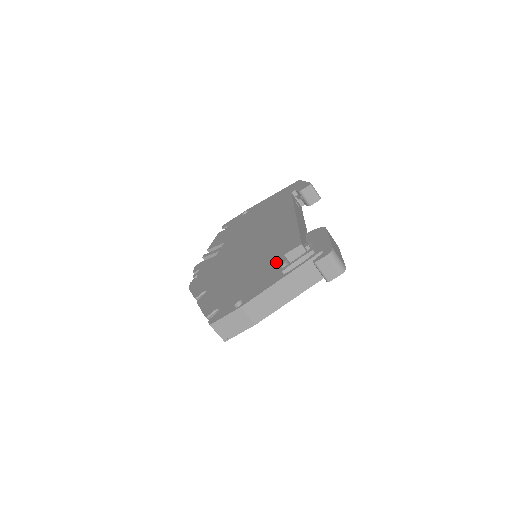
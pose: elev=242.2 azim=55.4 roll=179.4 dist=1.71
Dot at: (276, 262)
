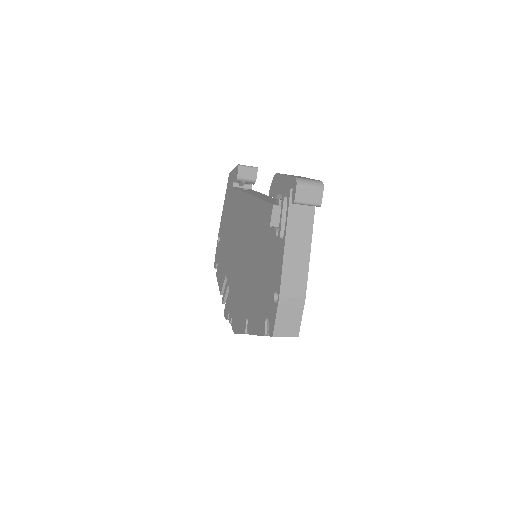
Dot at: (270, 238)
